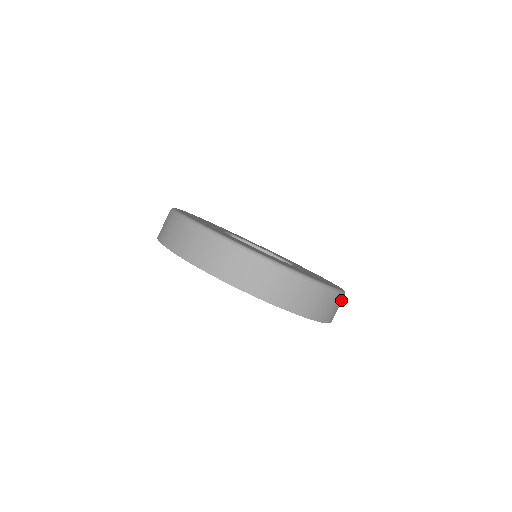
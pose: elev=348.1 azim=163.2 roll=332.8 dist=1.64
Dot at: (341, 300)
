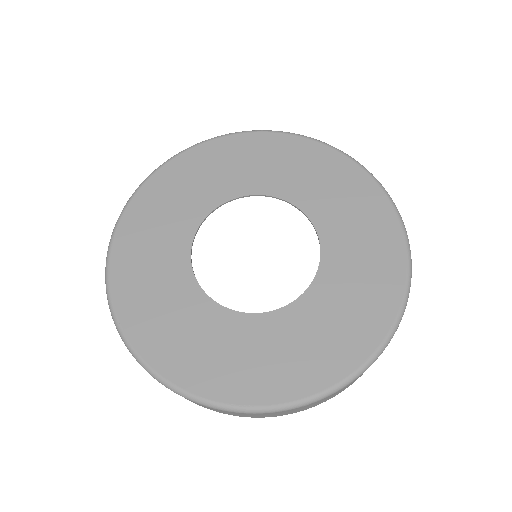
Dot at: occluded
